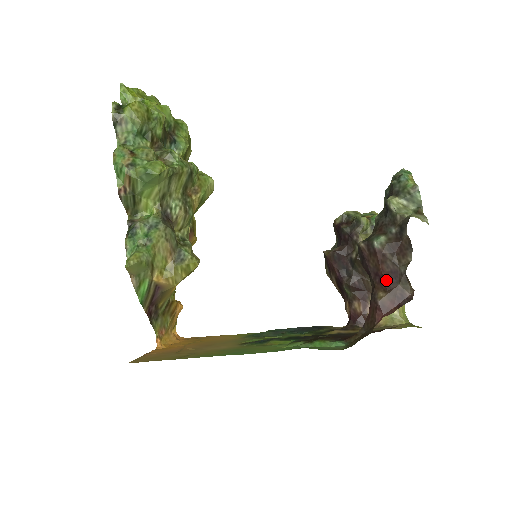
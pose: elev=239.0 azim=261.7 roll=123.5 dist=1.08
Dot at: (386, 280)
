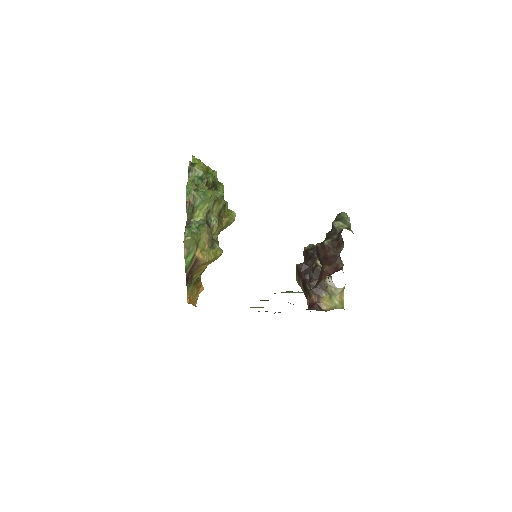
Dot at: (329, 260)
